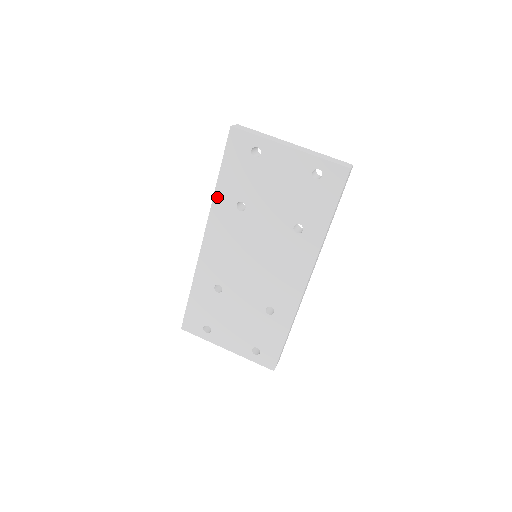
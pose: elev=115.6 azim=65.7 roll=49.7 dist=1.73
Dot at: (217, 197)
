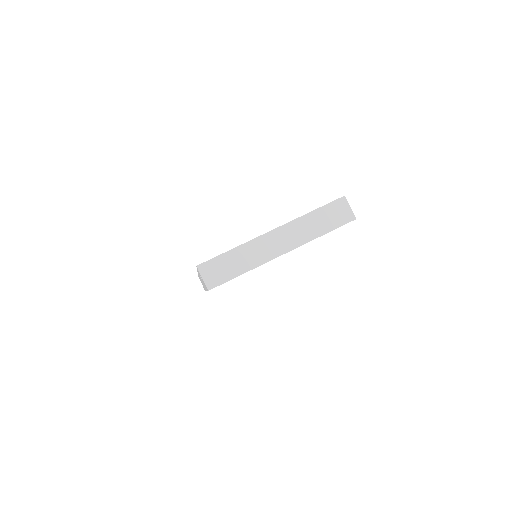
Dot at: occluded
